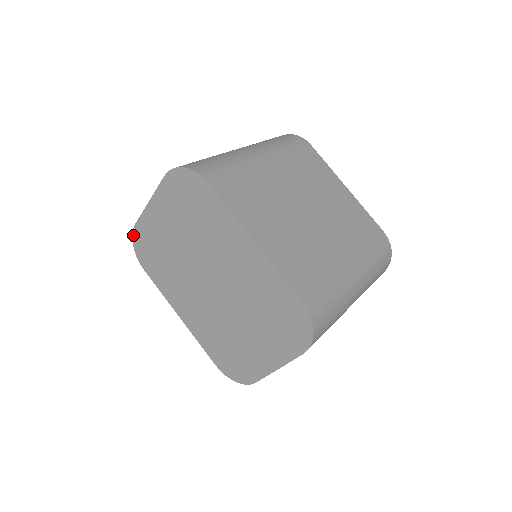
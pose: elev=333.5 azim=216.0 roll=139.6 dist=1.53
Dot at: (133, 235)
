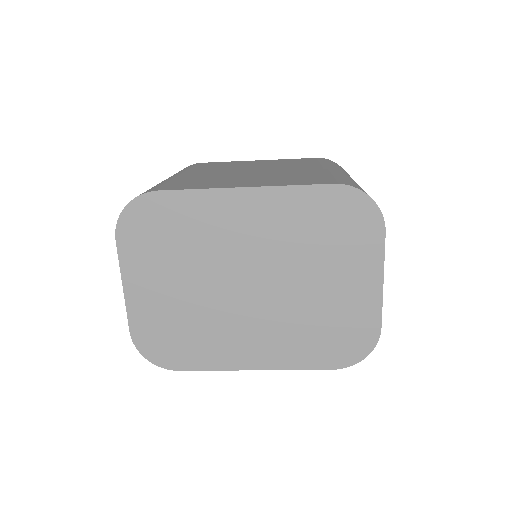
Dot at: (137, 348)
